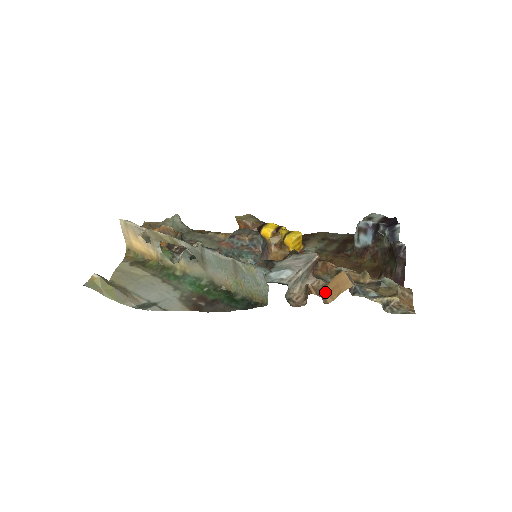
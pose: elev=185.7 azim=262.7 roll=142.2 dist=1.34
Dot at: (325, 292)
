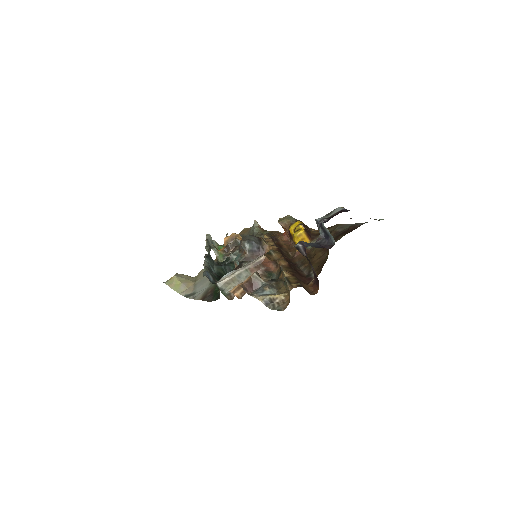
Dot at: occluded
